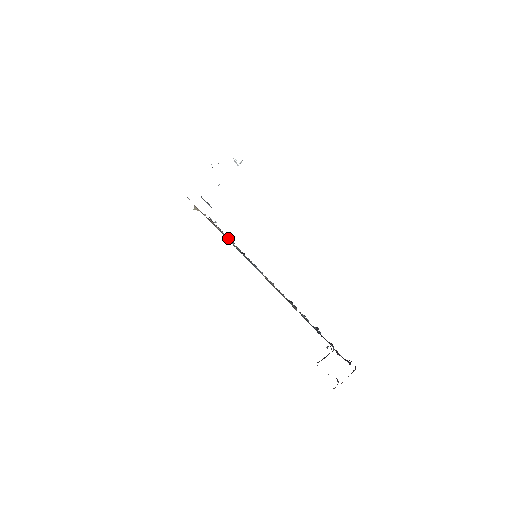
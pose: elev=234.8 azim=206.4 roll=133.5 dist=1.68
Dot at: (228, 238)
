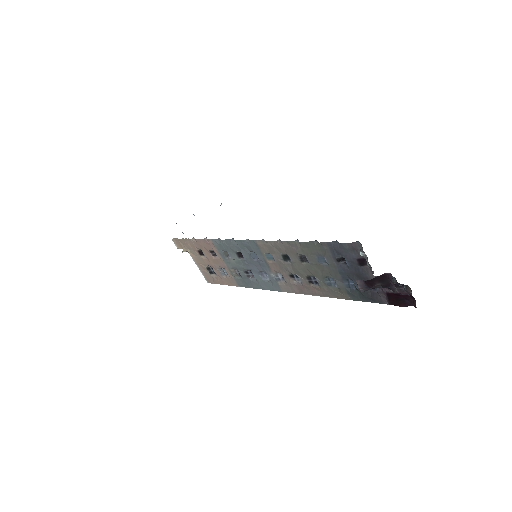
Dot at: (225, 276)
